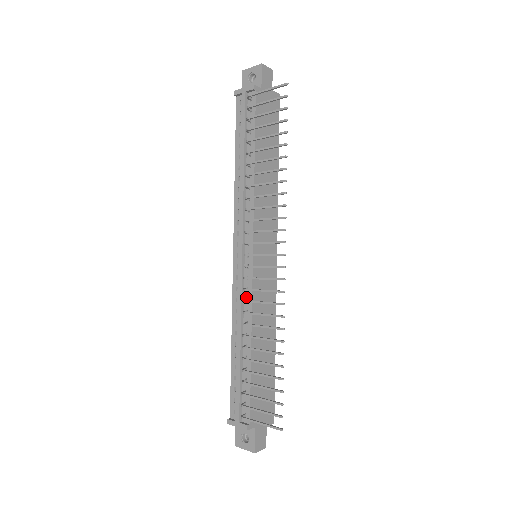
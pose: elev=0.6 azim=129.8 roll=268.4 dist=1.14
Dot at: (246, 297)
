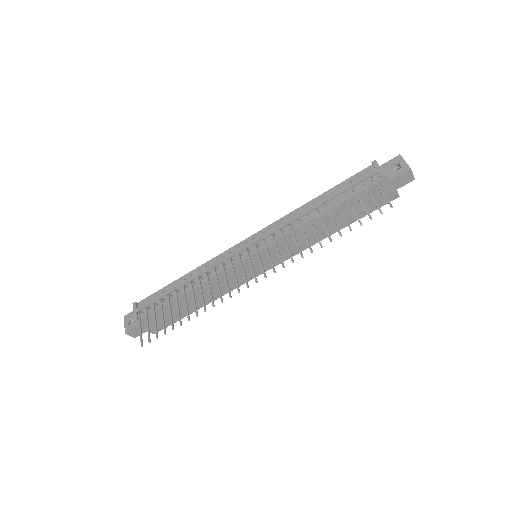
Dot at: (220, 267)
